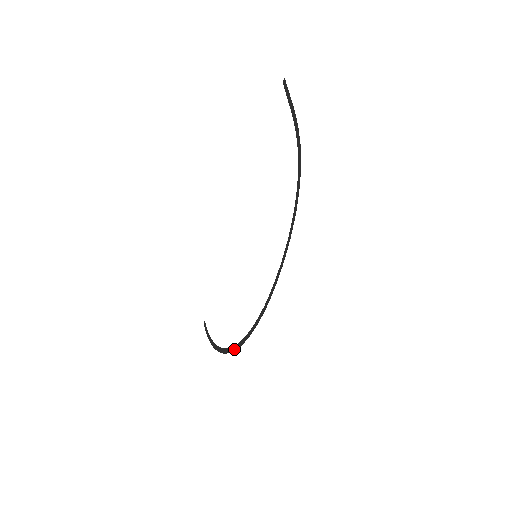
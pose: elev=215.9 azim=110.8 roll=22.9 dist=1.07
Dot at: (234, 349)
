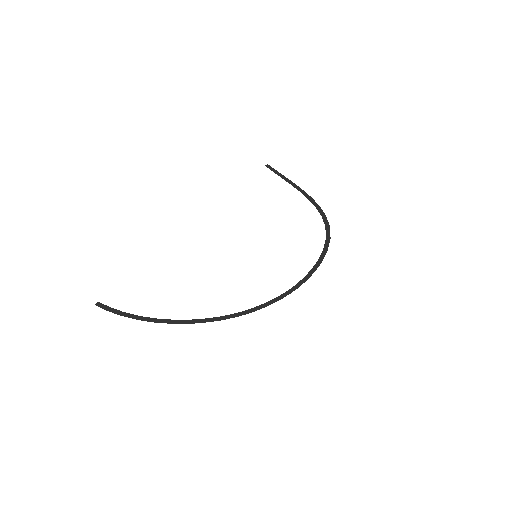
Dot at: (228, 317)
